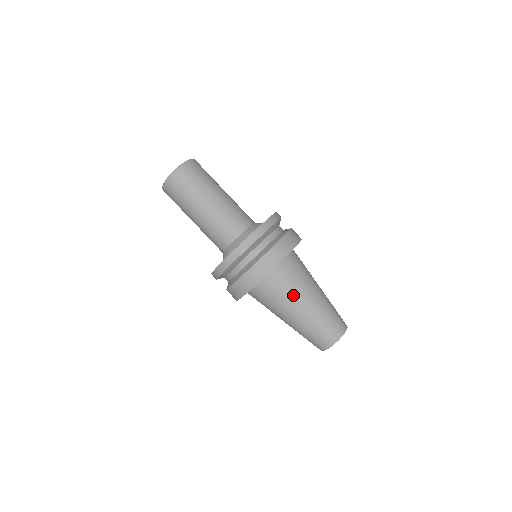
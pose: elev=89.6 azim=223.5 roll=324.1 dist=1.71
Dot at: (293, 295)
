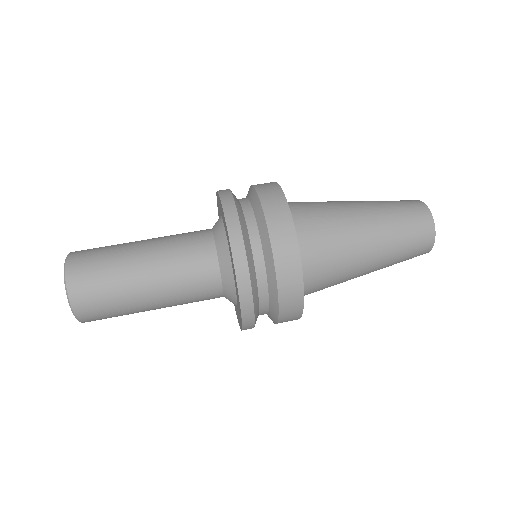
Dot at: (338, 218)
